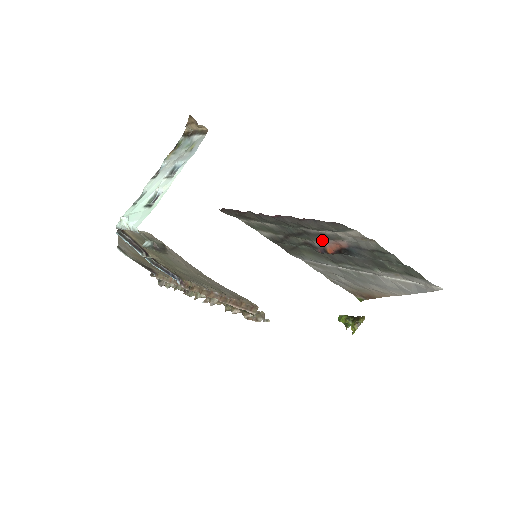
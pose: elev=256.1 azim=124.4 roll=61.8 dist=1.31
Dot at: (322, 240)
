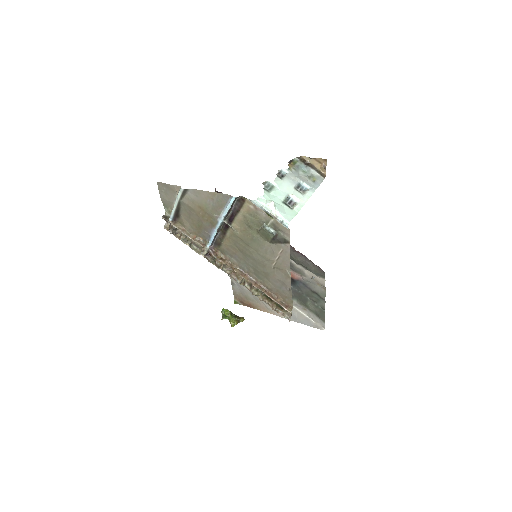
Dot at: occluded
